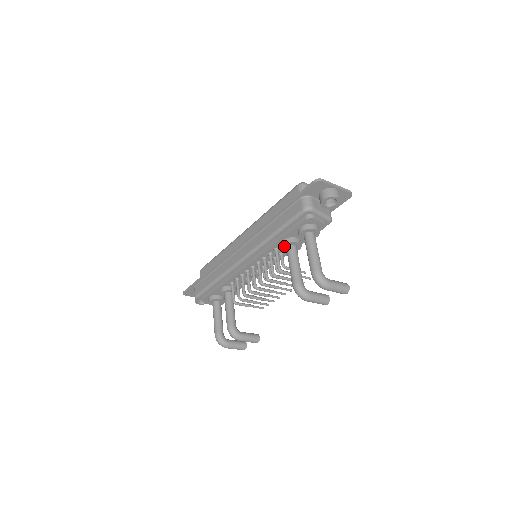
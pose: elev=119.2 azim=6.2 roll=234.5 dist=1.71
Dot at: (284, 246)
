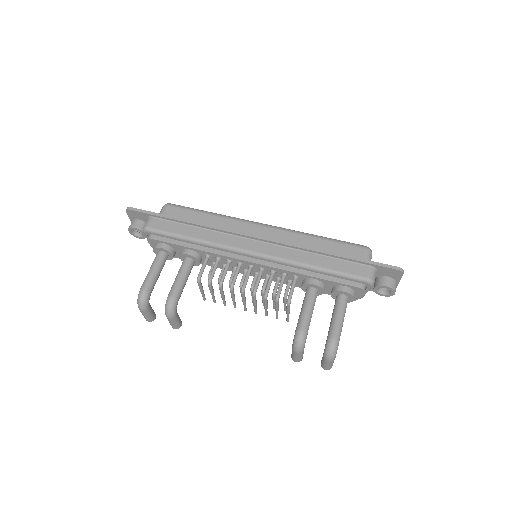
Dot at: (312, 285)
